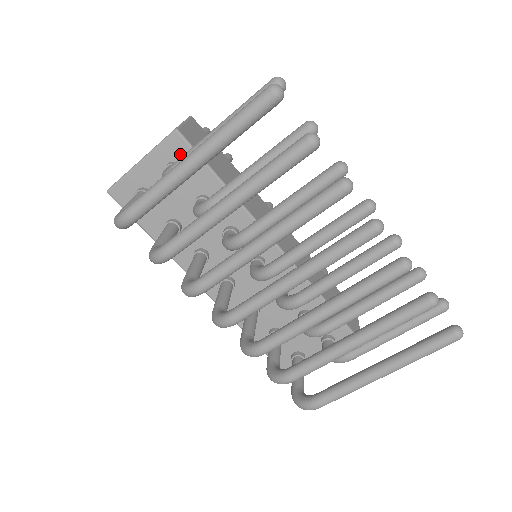
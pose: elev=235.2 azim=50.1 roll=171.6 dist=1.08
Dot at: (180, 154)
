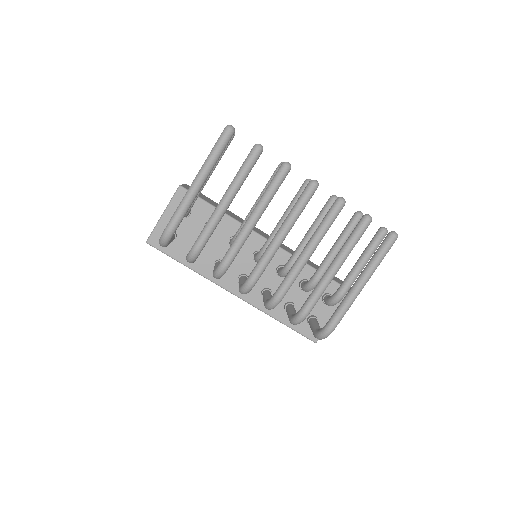
Dot at: occluded
